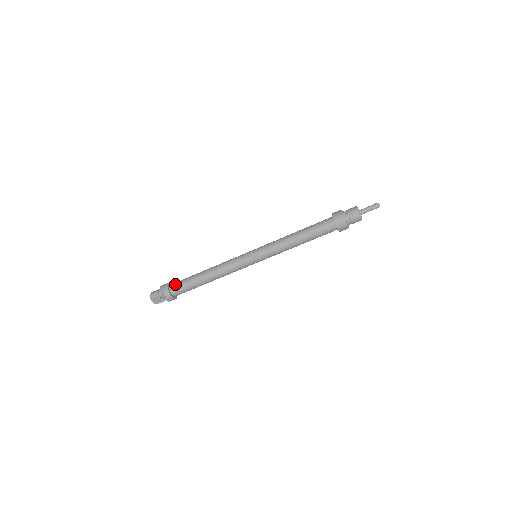
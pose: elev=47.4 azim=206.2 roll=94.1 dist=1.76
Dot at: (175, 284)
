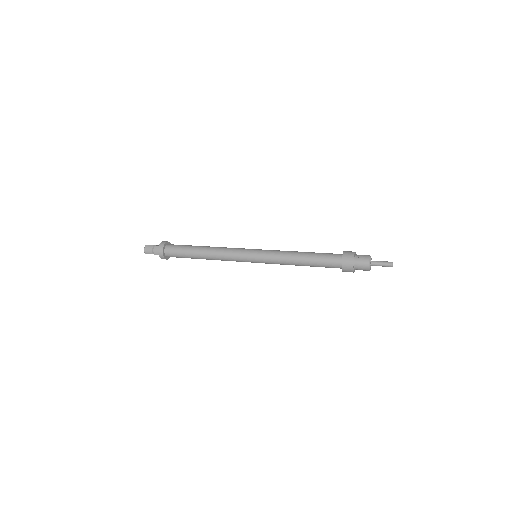
Dot at: (170, 251)
